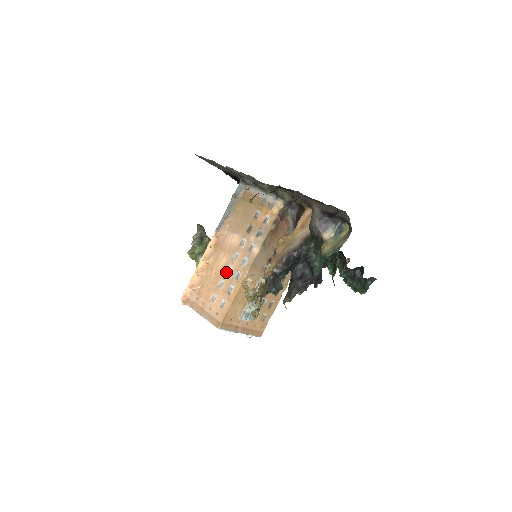
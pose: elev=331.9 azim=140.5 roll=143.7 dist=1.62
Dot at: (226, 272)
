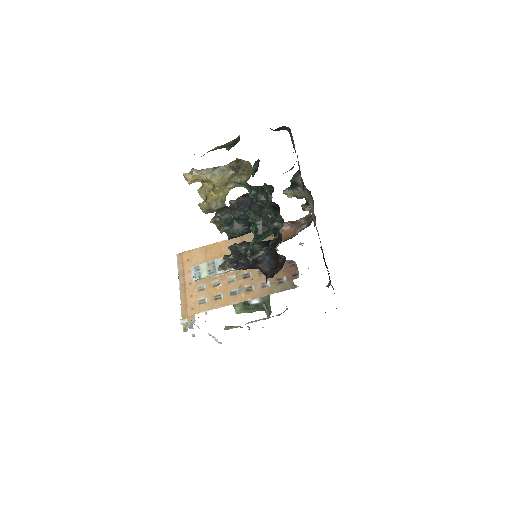
Dot at: occluded
